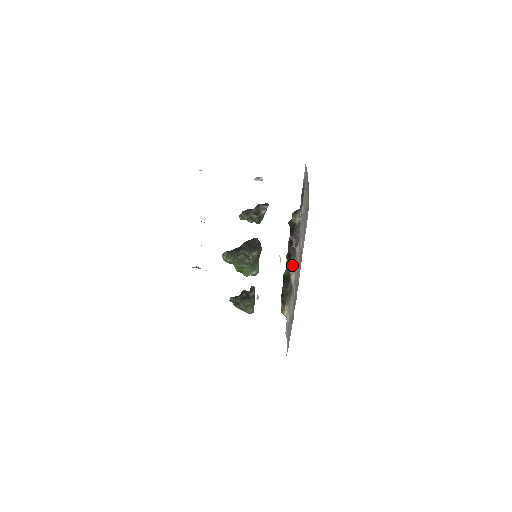
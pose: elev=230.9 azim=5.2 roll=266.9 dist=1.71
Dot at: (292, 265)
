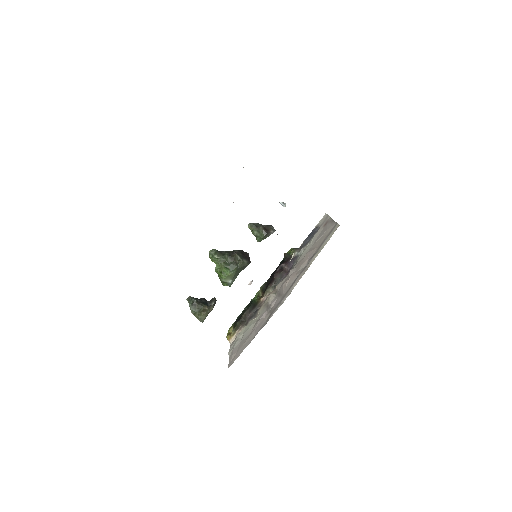
Dot at: (268, 292)
